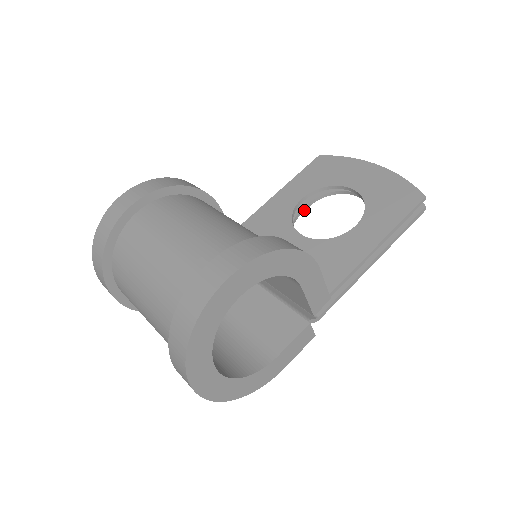
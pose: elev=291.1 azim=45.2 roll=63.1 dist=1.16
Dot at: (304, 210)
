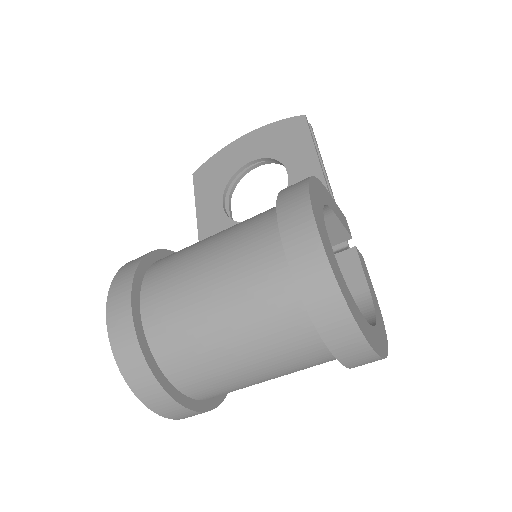
Dot at: (231, 214)
